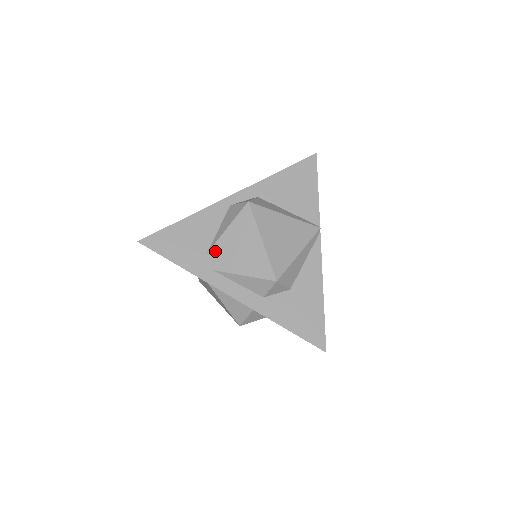
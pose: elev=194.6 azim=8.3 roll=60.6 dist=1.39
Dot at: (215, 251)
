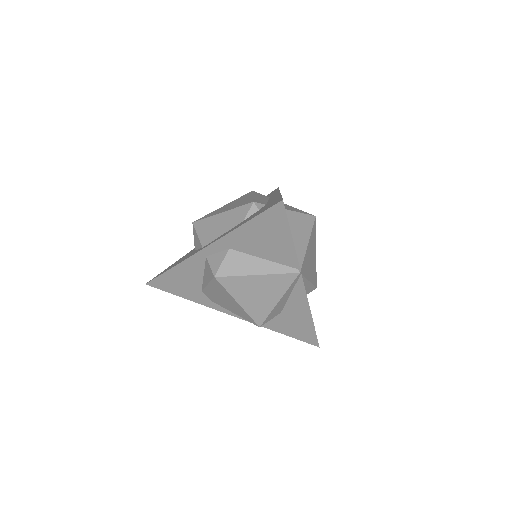
Dot at: (207, 293)
